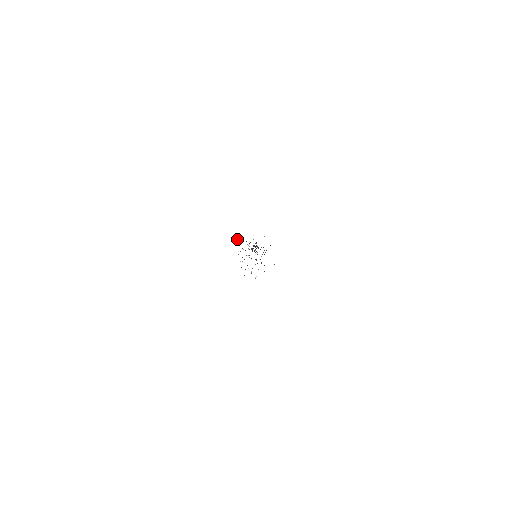
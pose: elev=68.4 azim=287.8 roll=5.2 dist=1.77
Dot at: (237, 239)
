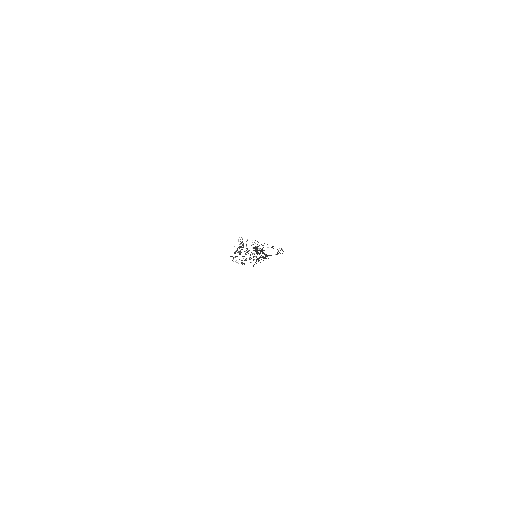
Dot at: occluded
